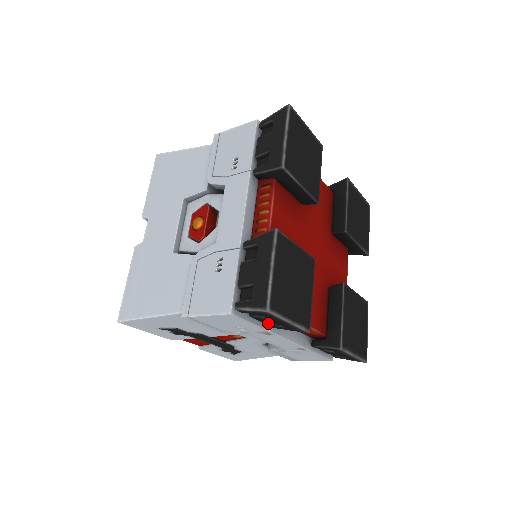
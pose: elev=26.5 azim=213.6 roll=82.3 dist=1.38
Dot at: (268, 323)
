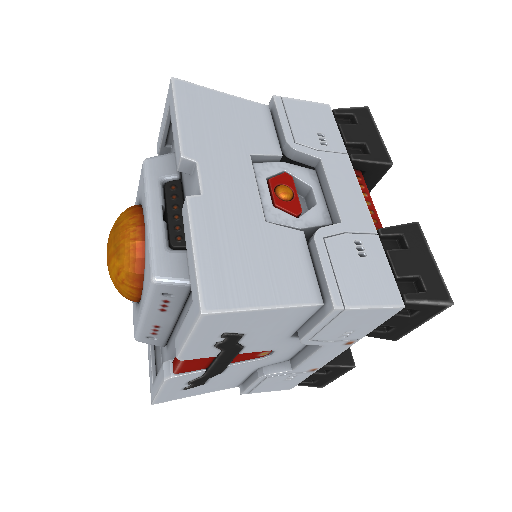
Dot at: occluded
